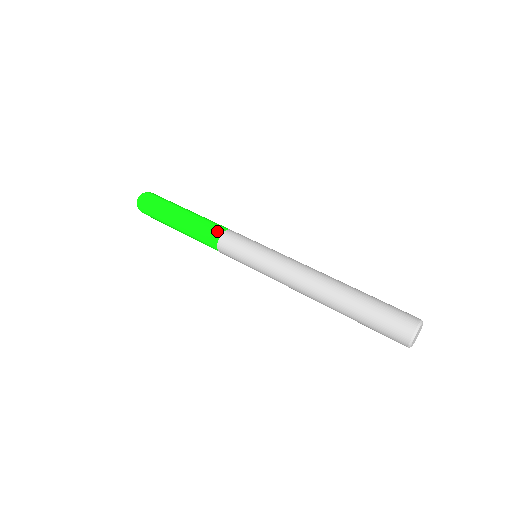
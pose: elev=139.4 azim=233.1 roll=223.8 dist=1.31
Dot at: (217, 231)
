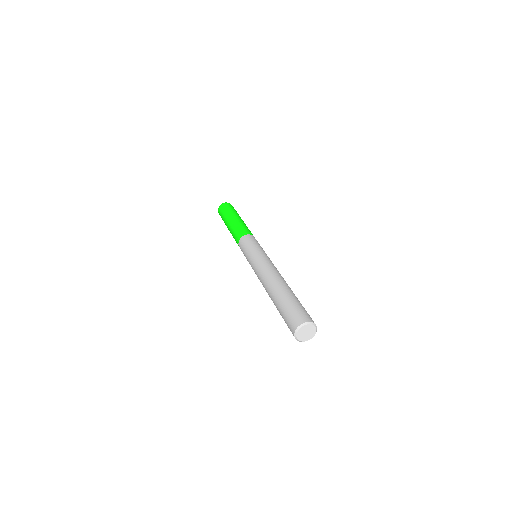
Dot at: (243, 233)
